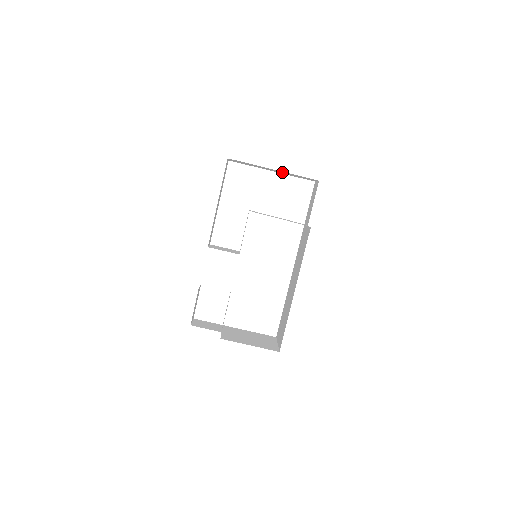
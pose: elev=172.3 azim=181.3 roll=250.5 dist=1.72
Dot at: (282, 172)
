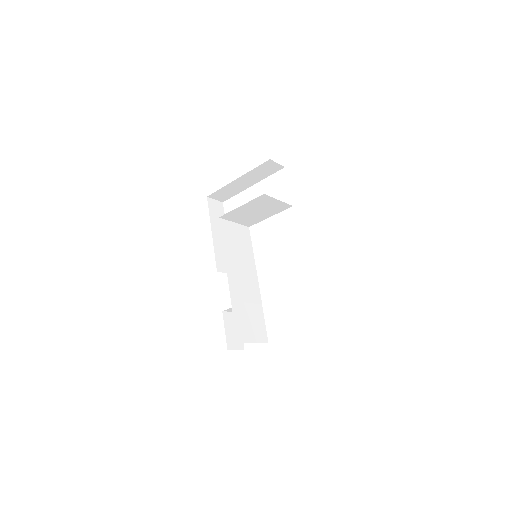
Dot at: (249, 178)
